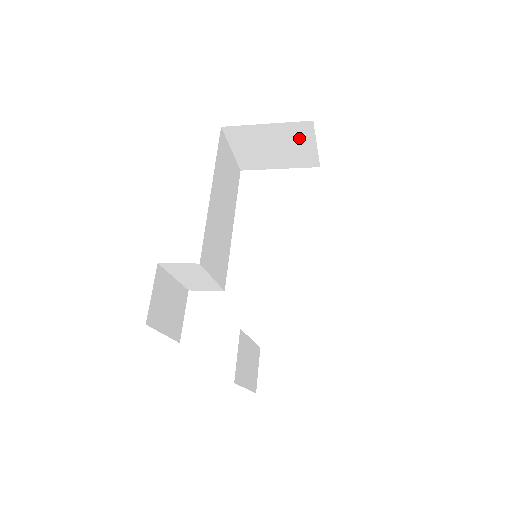
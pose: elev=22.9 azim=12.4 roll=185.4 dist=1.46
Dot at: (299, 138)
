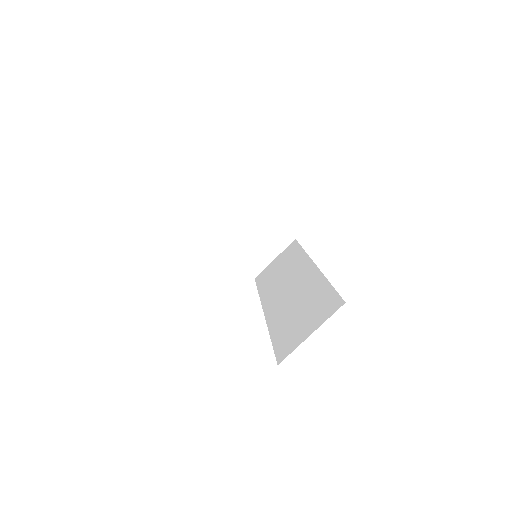
Dot at: (274, 243)
